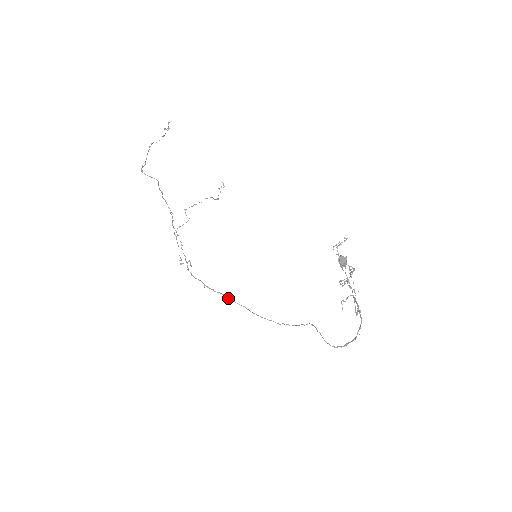
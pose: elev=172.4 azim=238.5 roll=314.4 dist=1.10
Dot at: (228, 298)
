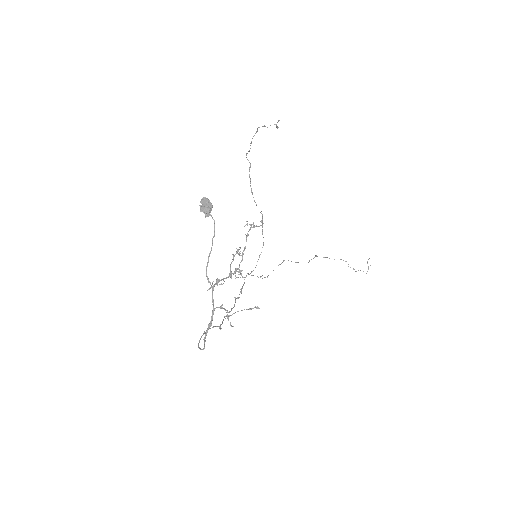
Dot at: occluded
